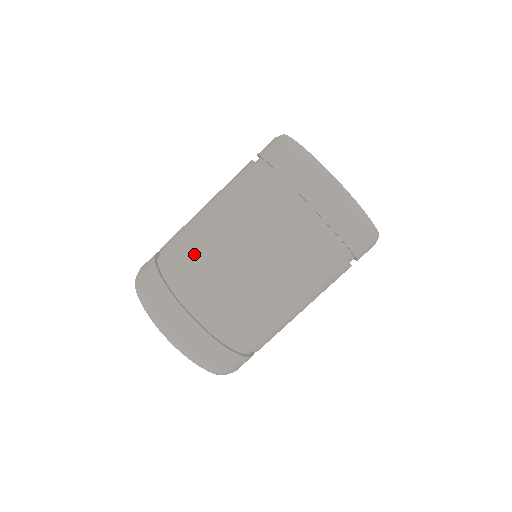
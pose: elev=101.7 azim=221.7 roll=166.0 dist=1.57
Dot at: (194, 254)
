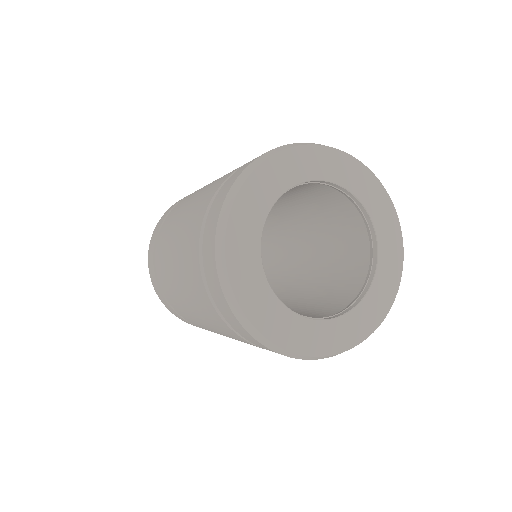
Dot at: occluded
